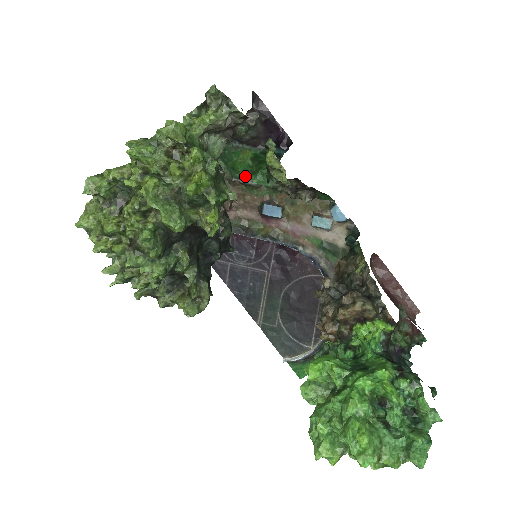
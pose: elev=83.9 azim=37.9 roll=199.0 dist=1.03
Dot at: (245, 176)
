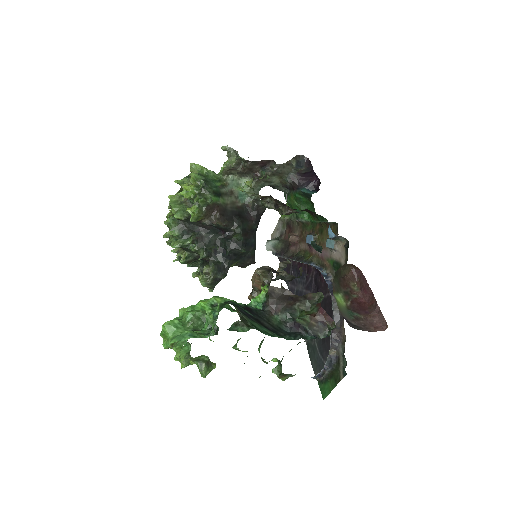
Dot at: (299, 215)
